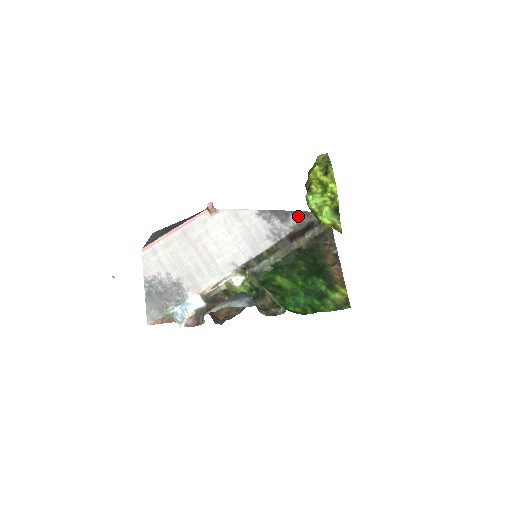
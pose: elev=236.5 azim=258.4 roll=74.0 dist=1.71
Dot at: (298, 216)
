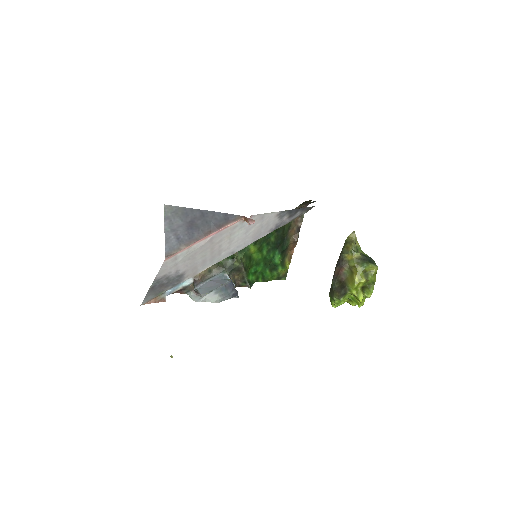
Dot at: (303, 211)
